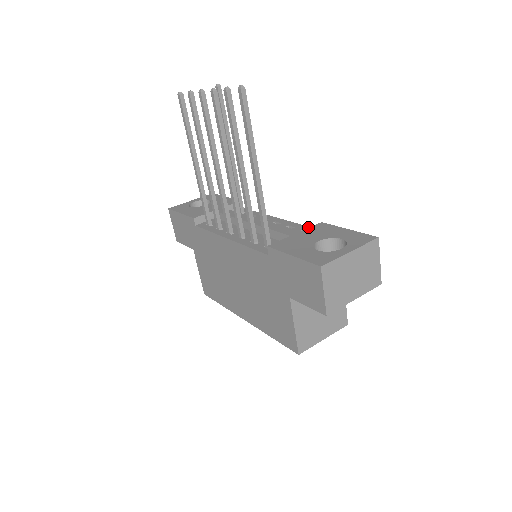
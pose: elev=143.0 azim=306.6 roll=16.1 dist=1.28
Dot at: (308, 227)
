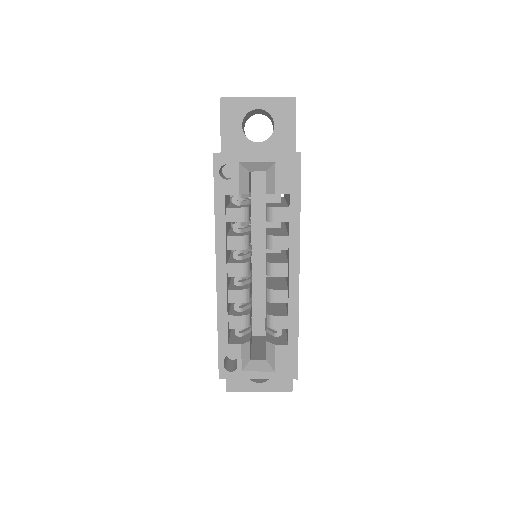
Dot at: occluded
